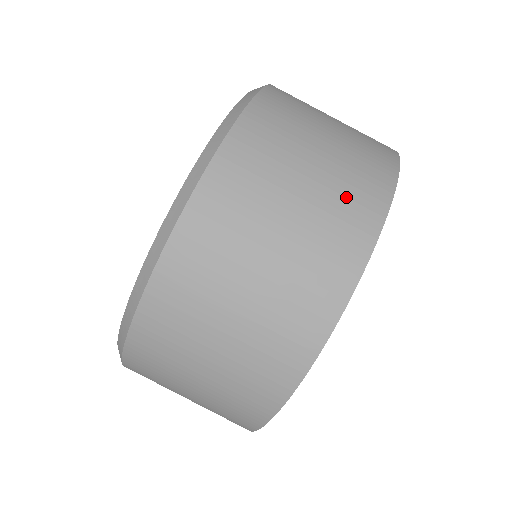
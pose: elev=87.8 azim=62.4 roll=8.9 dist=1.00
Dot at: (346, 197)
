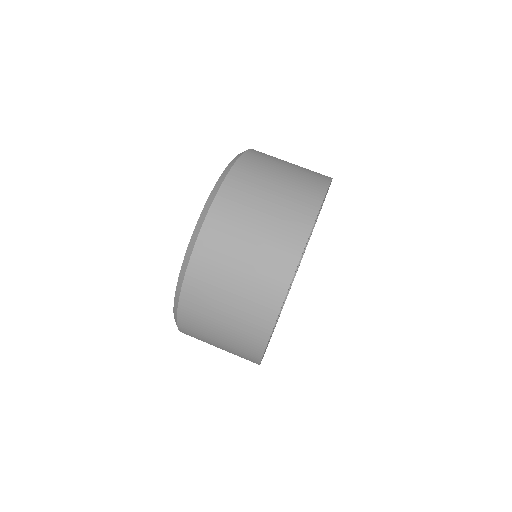
Dot at: (280, 239)
